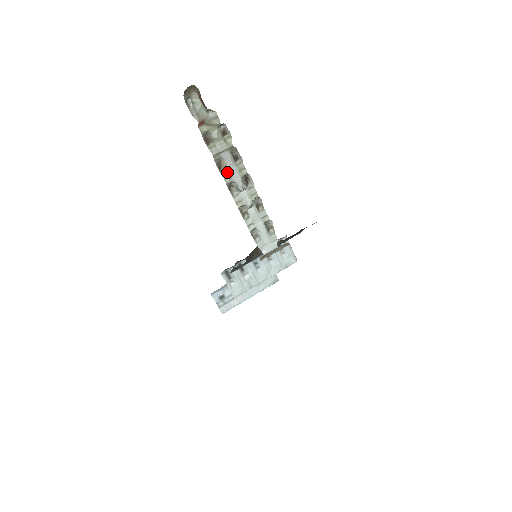
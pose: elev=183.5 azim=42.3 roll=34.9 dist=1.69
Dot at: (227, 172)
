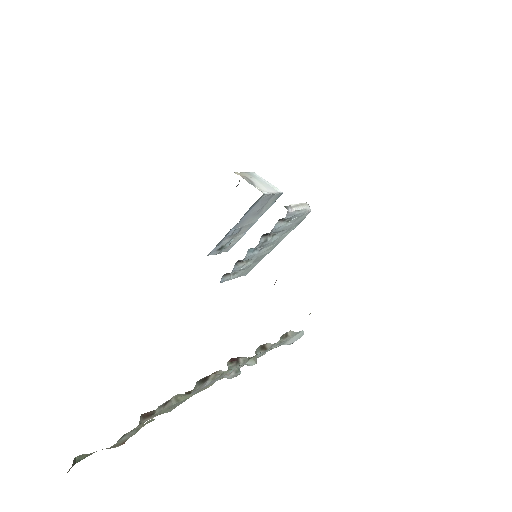
Dot at: (203, 388)
